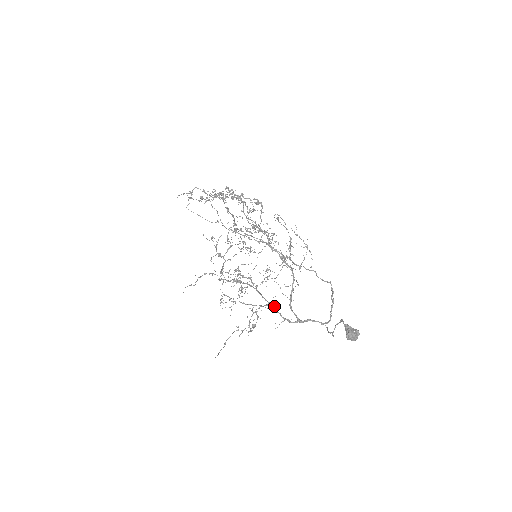
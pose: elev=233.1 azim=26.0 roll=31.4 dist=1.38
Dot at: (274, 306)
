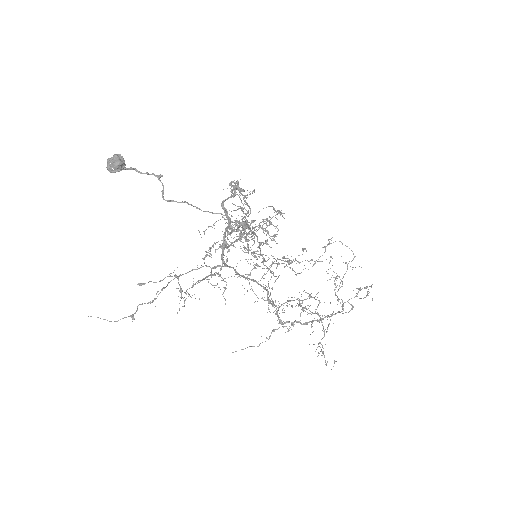
Dot at: (232, 267)
